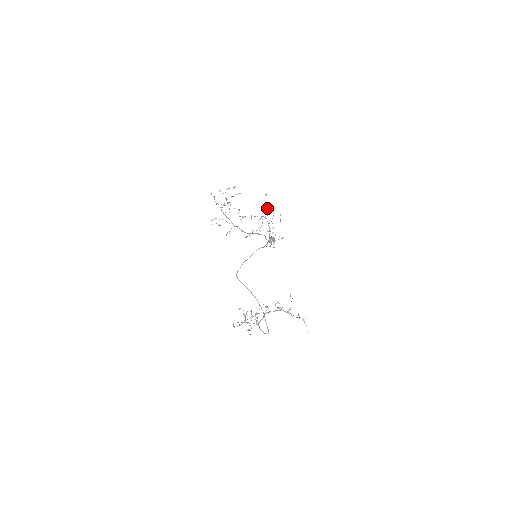
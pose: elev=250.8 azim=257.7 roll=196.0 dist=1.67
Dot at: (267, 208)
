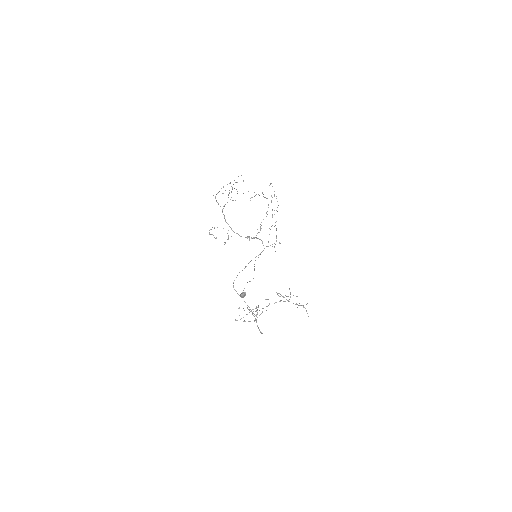
Dot at: (268, 205)
